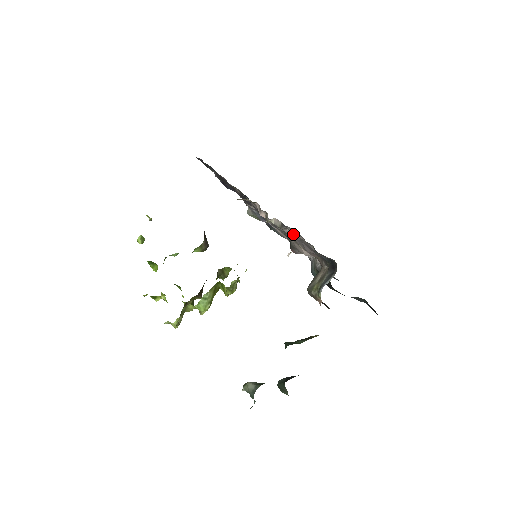
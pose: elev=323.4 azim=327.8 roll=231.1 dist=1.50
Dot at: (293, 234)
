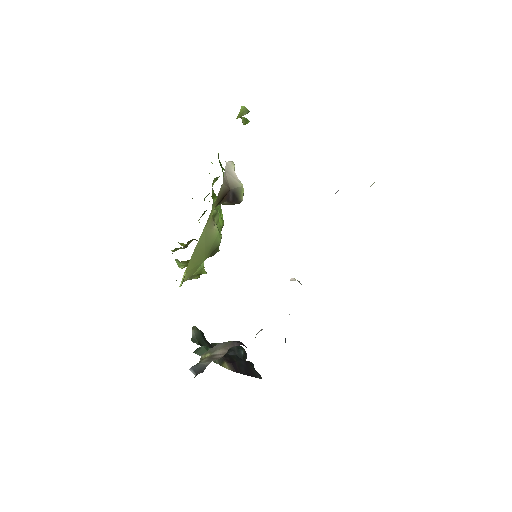
Dot at: occluded
